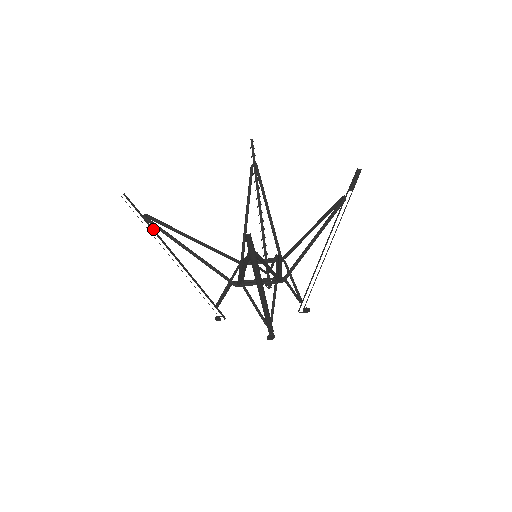
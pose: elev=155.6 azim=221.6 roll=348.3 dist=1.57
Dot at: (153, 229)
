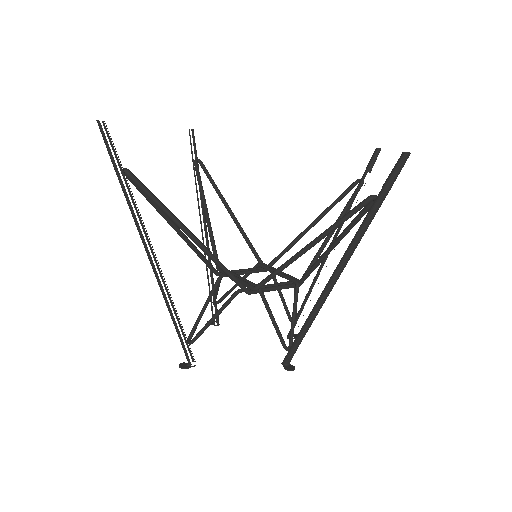
Dot at: (133, 196)
